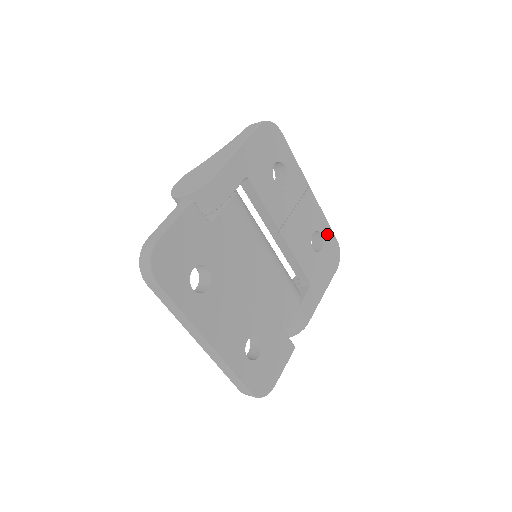
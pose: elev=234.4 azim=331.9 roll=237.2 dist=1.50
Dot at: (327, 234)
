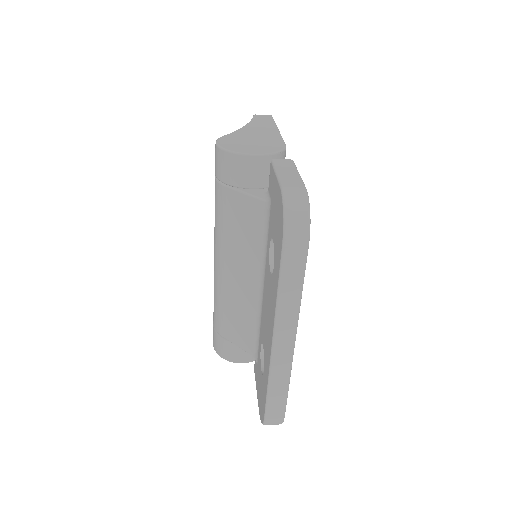
Dot at: occluded
